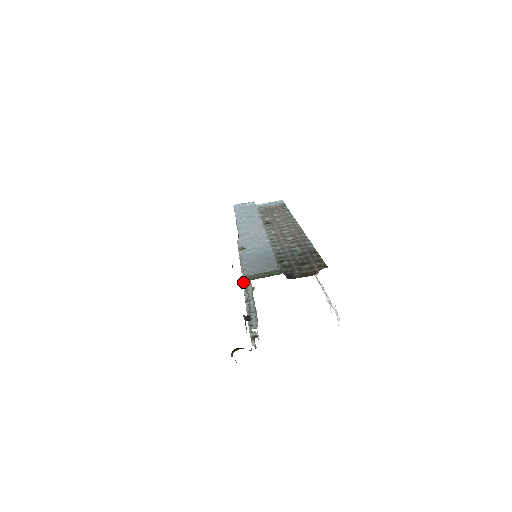
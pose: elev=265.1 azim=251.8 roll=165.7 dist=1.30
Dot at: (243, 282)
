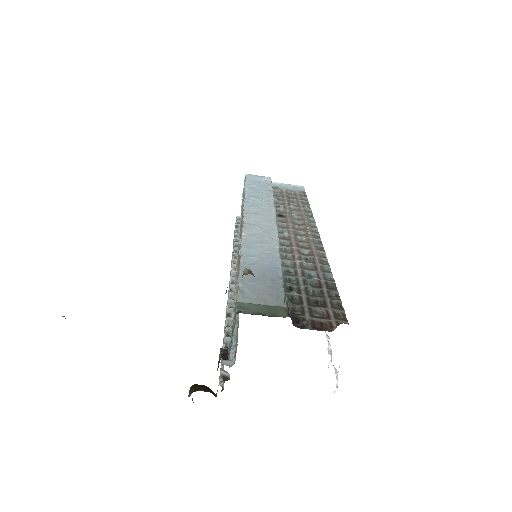
Dot at: (230, 281)
